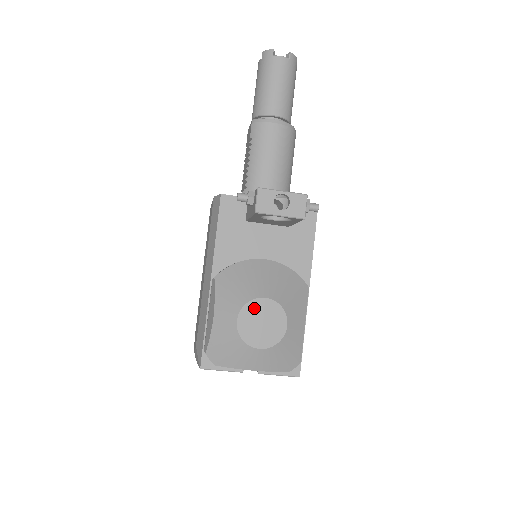
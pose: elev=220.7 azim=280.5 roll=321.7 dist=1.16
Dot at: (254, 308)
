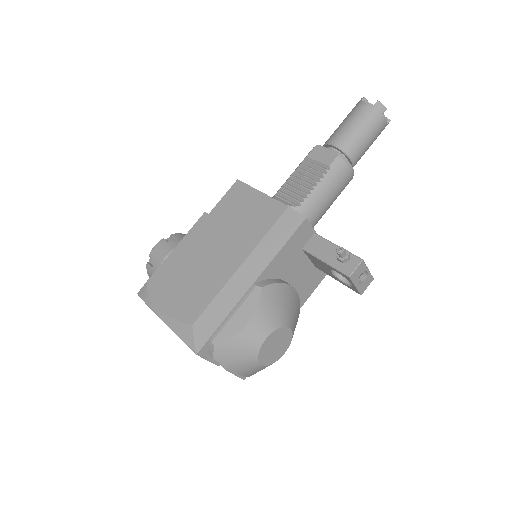
Dot at: (280, 333)
